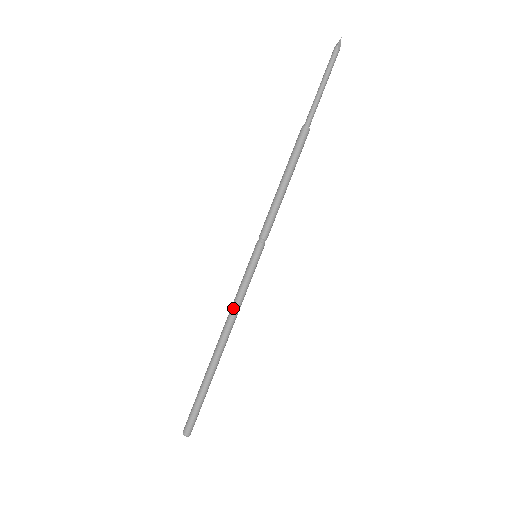
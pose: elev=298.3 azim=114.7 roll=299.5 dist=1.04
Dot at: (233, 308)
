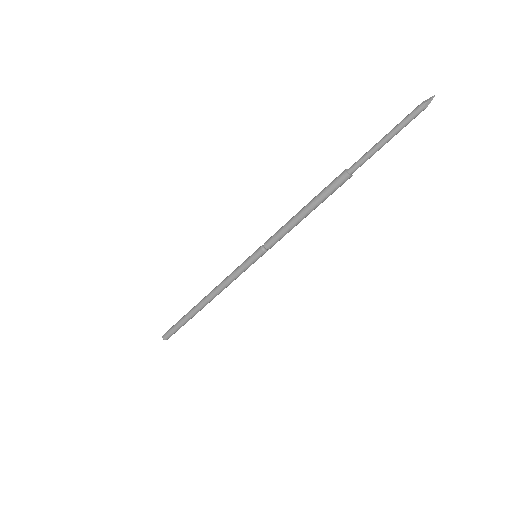
Dot at: (223, 283)
